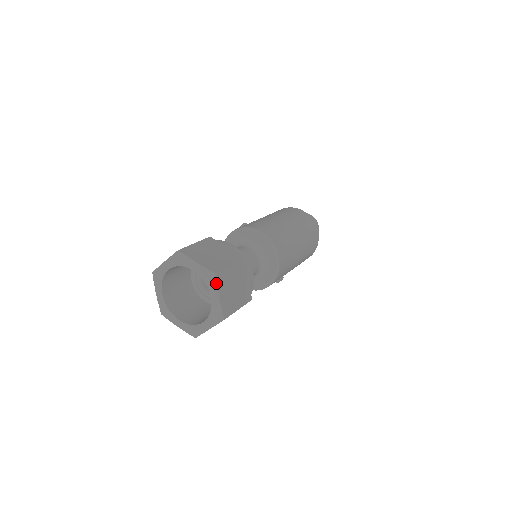
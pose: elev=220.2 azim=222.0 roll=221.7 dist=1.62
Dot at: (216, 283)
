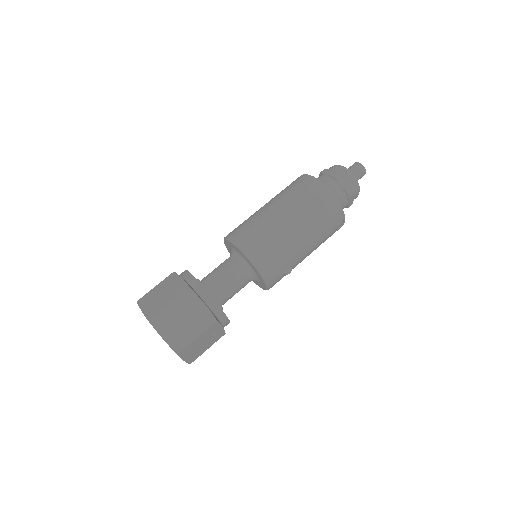
Dot at: (154, 327)
